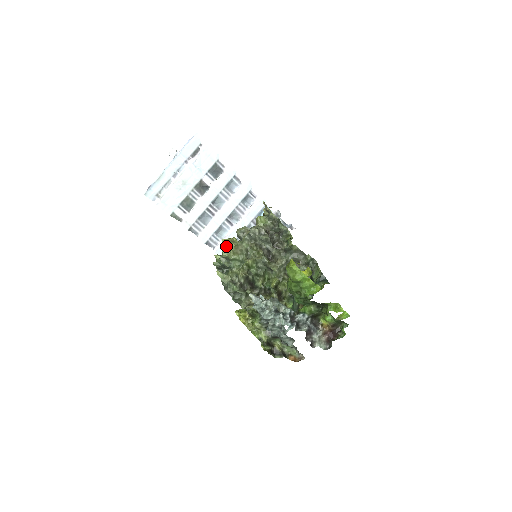
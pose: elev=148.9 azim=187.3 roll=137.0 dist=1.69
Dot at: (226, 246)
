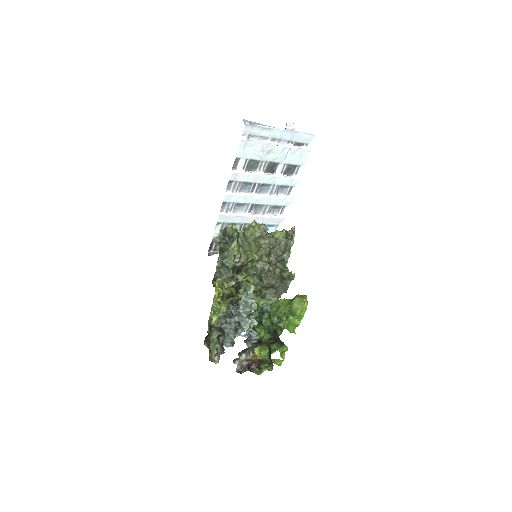
Dot at: (255, 229)
